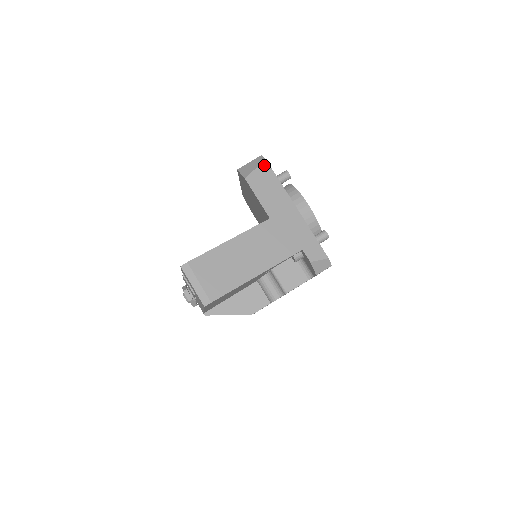
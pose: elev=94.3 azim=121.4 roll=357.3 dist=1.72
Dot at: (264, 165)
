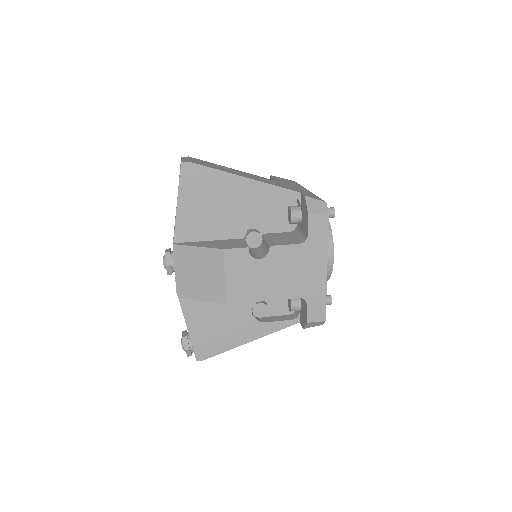
Dot at: occluded
